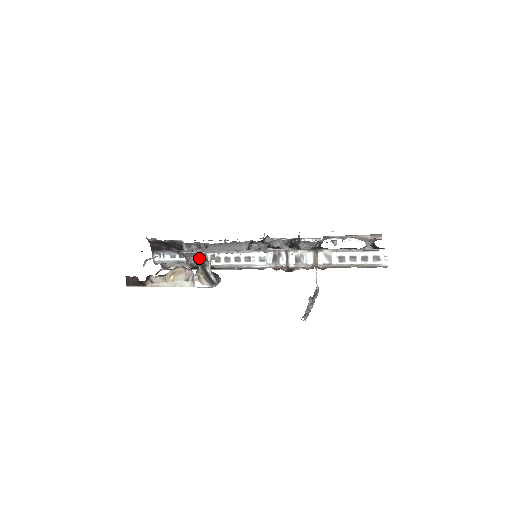
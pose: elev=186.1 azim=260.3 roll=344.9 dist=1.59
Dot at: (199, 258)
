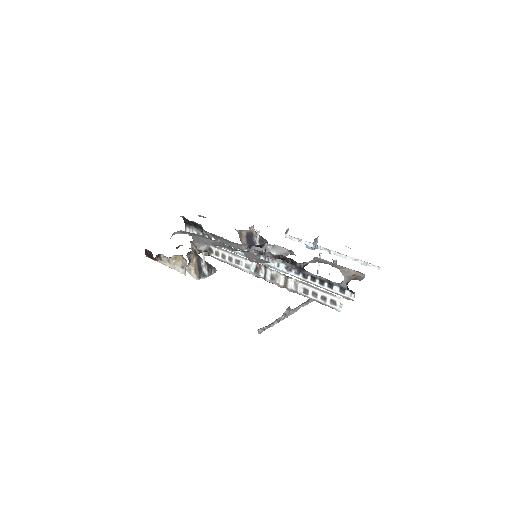
Dot at: (206, 246)
